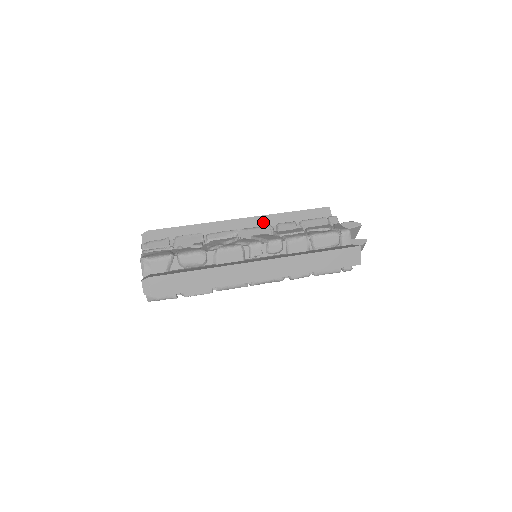
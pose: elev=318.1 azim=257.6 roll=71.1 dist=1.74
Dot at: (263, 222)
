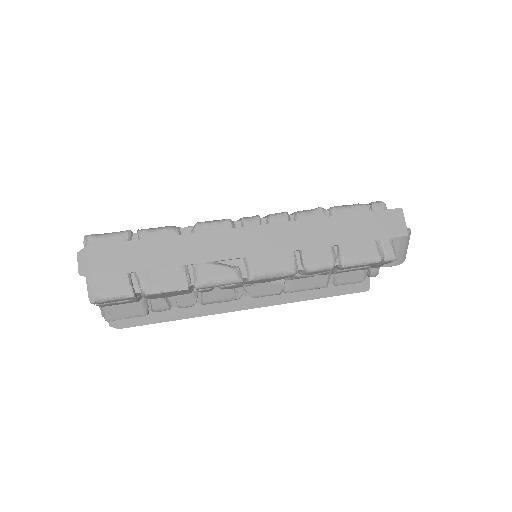
Dot at: occluded
